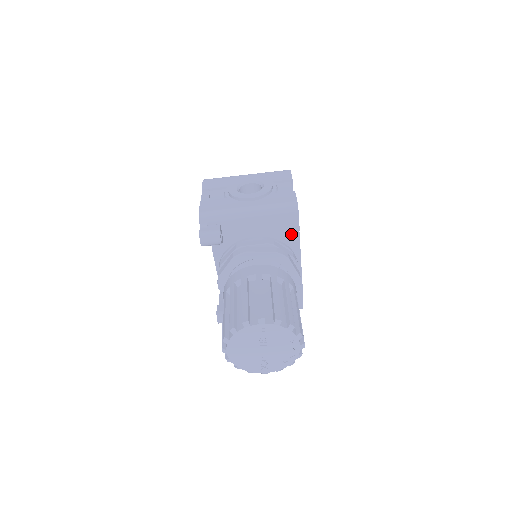
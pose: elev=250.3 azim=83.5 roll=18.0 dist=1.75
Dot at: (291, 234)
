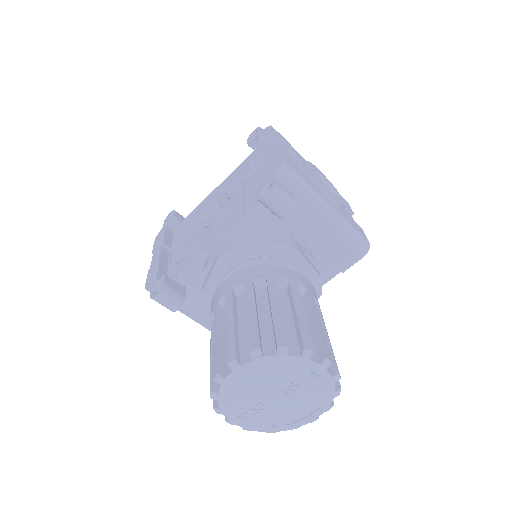
Dot at: (332, 269)
